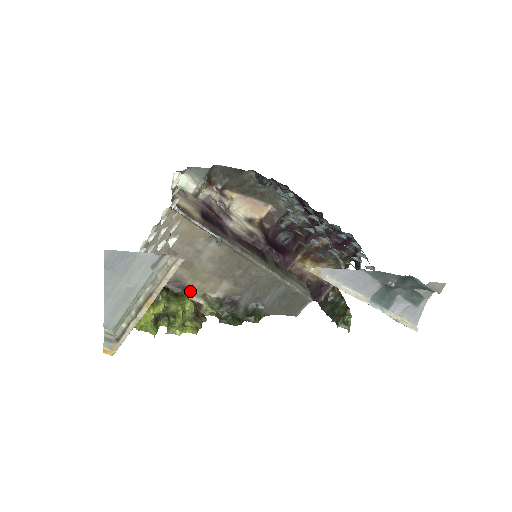
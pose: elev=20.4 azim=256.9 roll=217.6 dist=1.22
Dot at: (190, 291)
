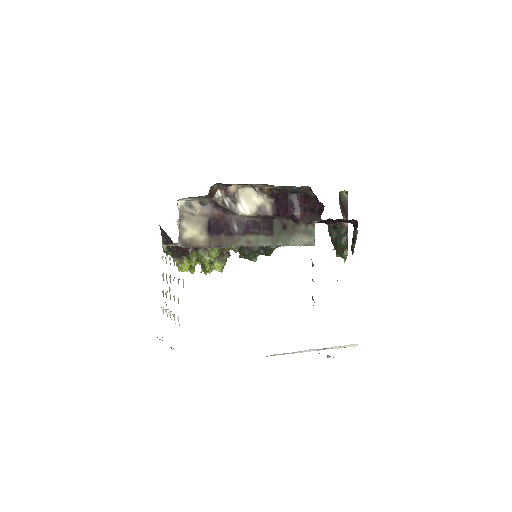
Dot at: occluded
